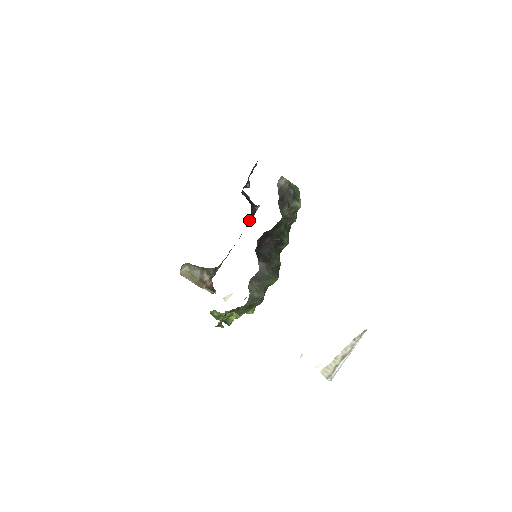
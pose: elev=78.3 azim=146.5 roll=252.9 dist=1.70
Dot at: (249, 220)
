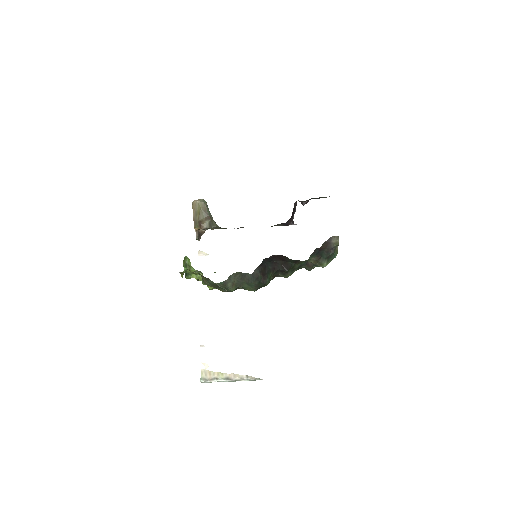
Dot at: (278, 225)
